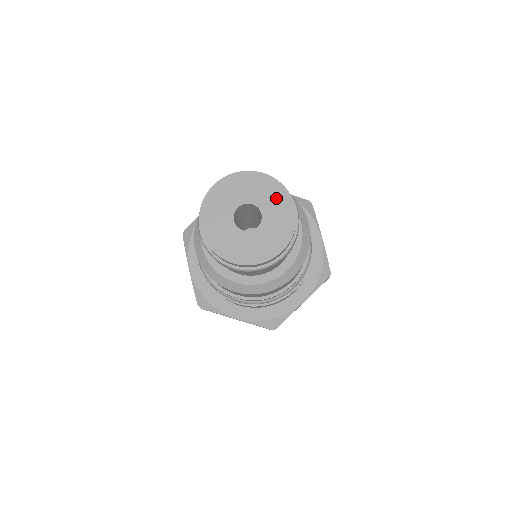
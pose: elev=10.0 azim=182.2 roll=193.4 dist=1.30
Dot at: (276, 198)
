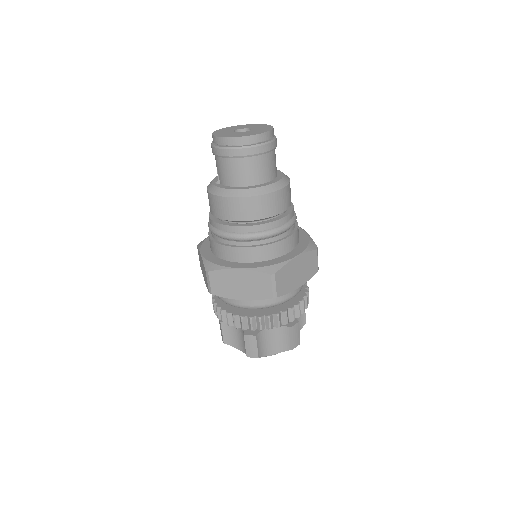
Dot at: (260, 126)
